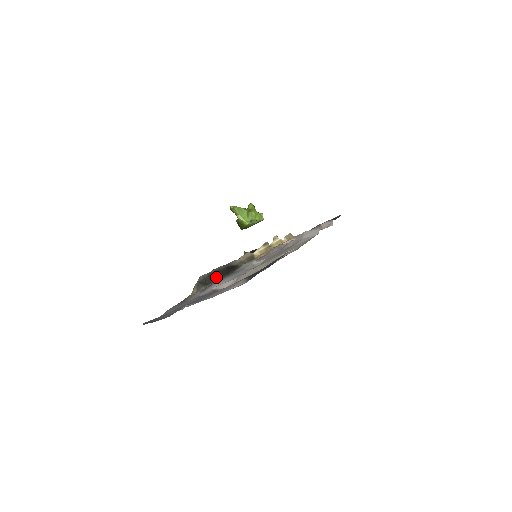
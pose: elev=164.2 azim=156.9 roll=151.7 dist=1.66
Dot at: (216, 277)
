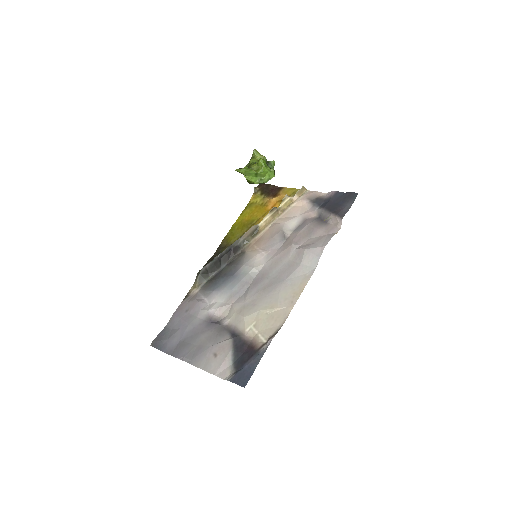
Dot at: (218, 266)
